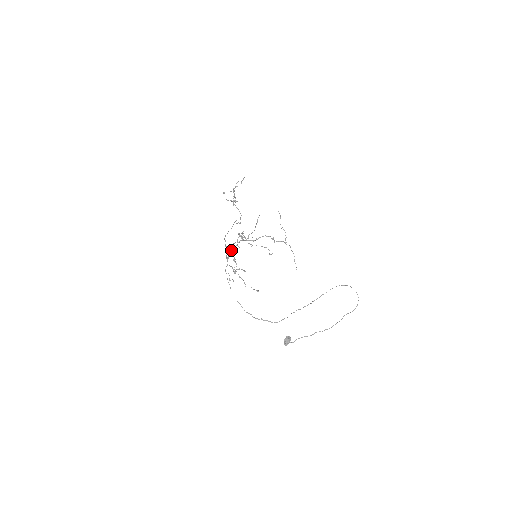
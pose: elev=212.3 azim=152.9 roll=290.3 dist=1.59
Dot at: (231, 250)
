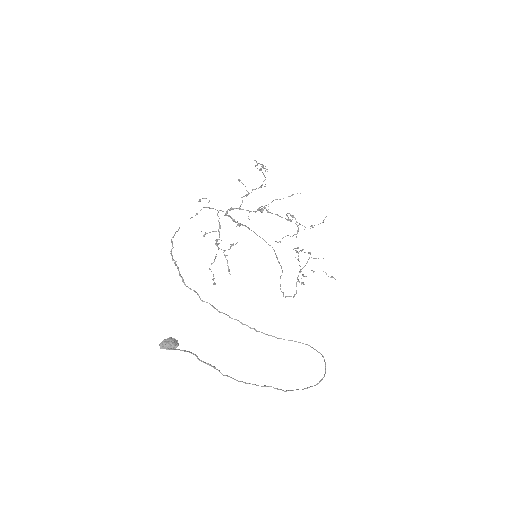
Dot at: (239, 224)
